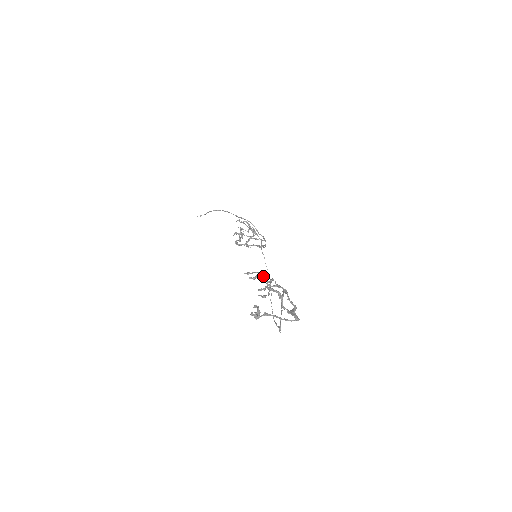
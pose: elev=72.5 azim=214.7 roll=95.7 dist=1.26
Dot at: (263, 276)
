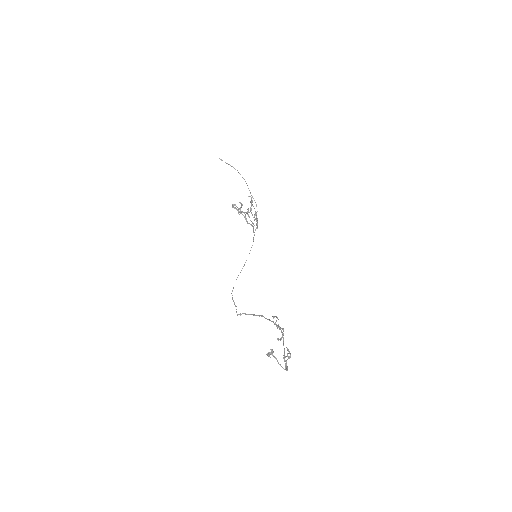
Dot at: occluded
